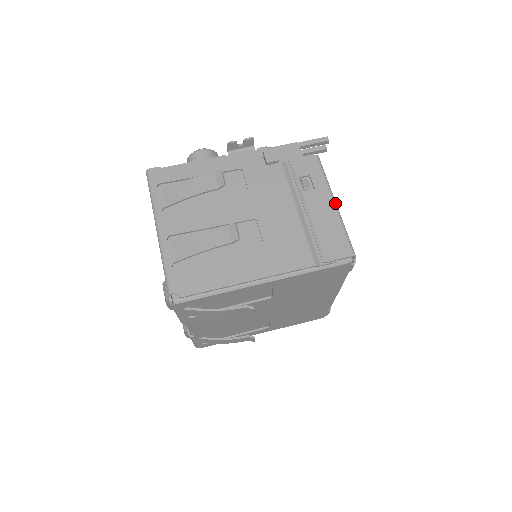
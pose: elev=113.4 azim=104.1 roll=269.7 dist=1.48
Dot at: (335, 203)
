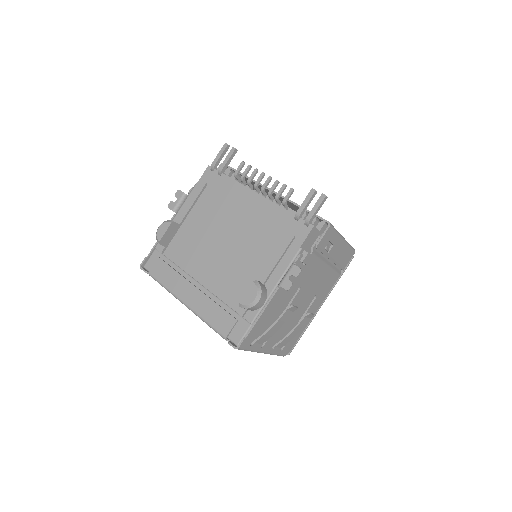
Dot at: (344, 239)
